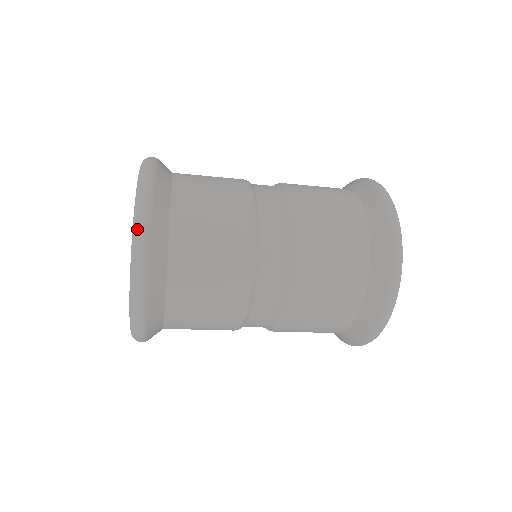
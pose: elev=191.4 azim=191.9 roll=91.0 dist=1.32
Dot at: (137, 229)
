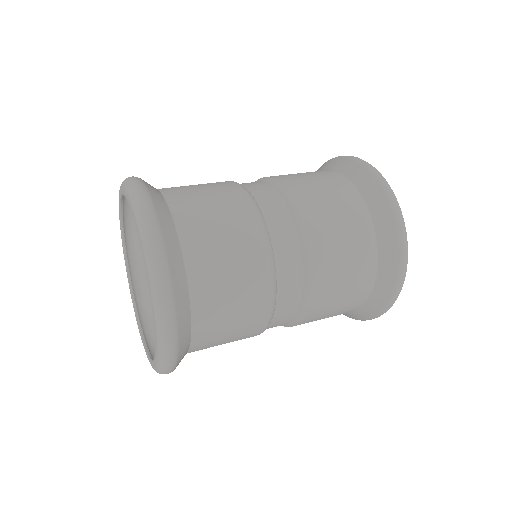
Dot at: (147, 237)
